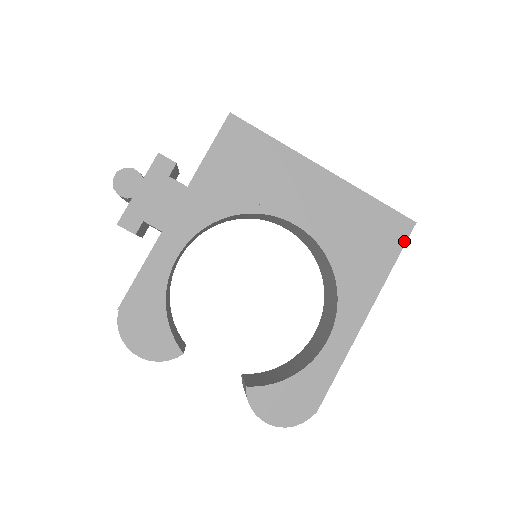
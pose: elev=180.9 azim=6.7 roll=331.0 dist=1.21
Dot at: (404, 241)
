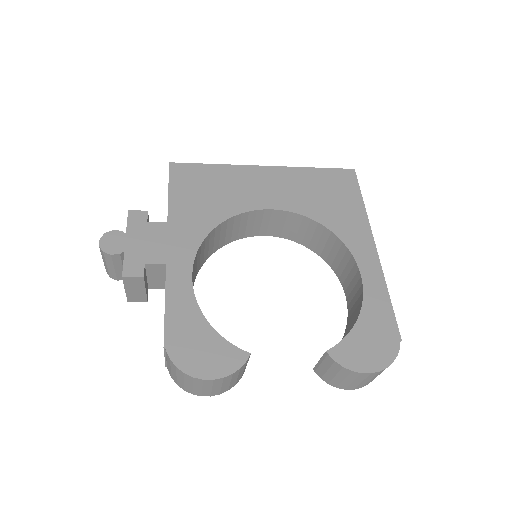
Dot at: (357, 183)
